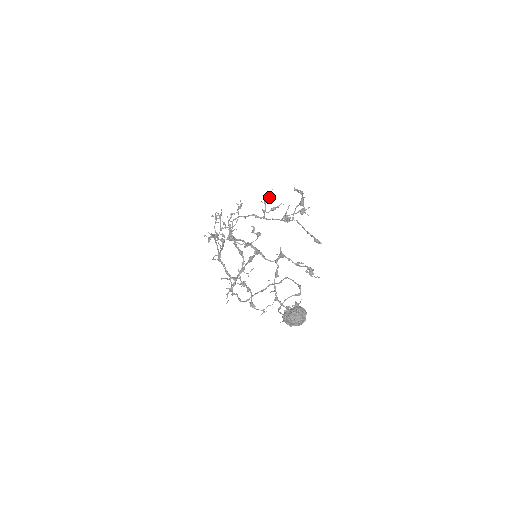
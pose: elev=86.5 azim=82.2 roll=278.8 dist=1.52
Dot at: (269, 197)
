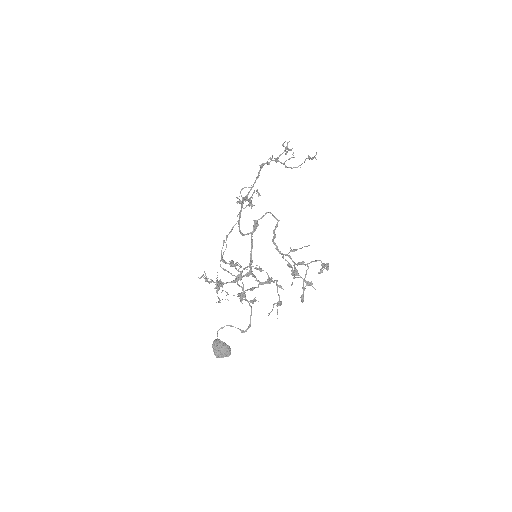
Dot at: (300, 248)
